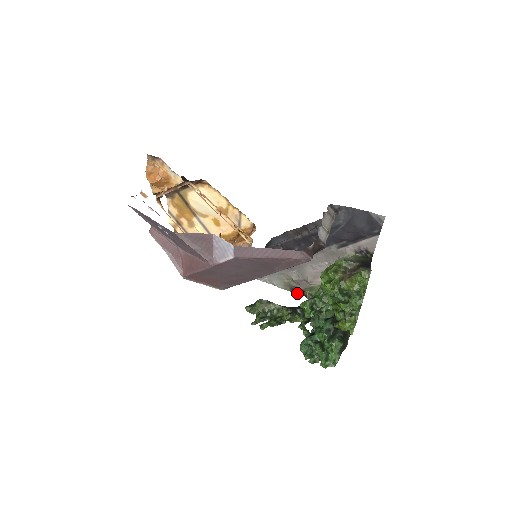
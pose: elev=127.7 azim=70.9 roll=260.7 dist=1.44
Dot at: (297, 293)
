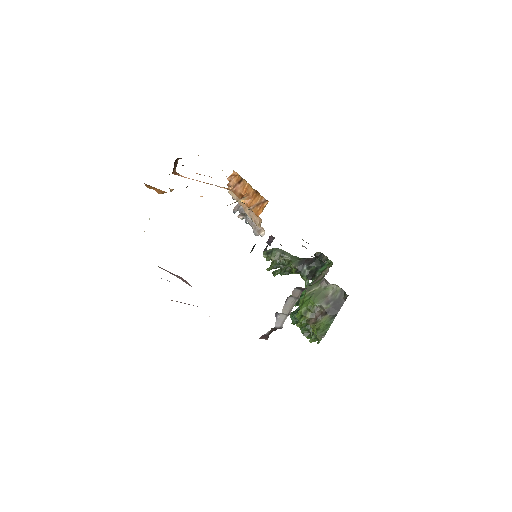
Dot at: occluded
